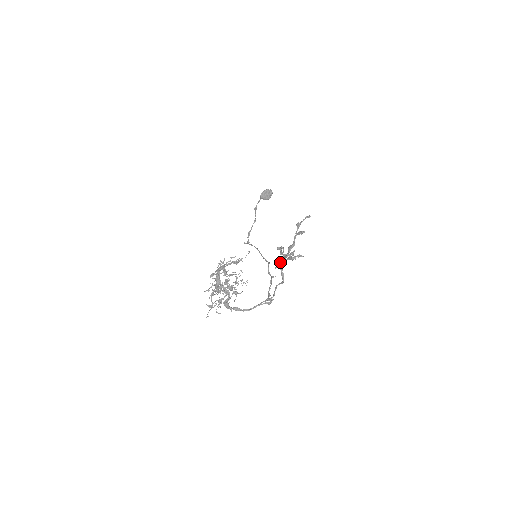
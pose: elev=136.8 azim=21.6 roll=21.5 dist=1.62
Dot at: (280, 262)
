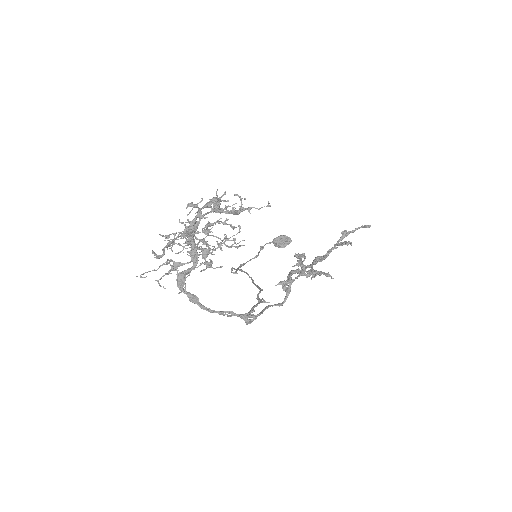
Dot at: (292, 273)
